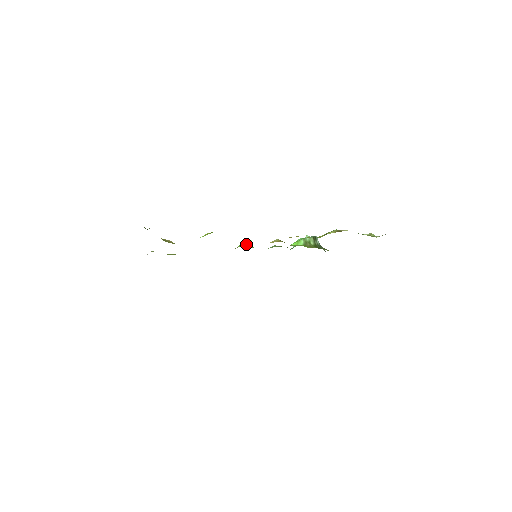
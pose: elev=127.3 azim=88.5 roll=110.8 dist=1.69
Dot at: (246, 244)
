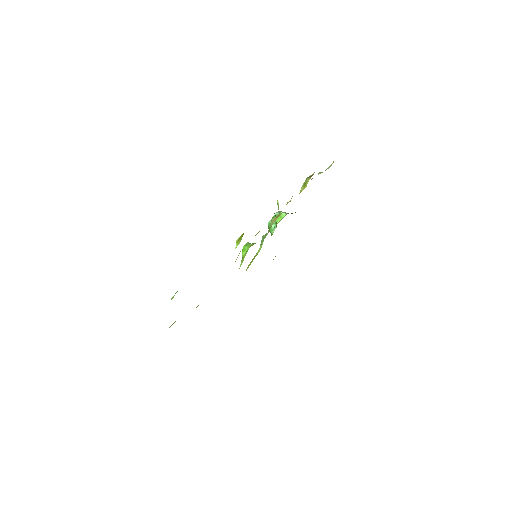
Dot at: (251, 244)
